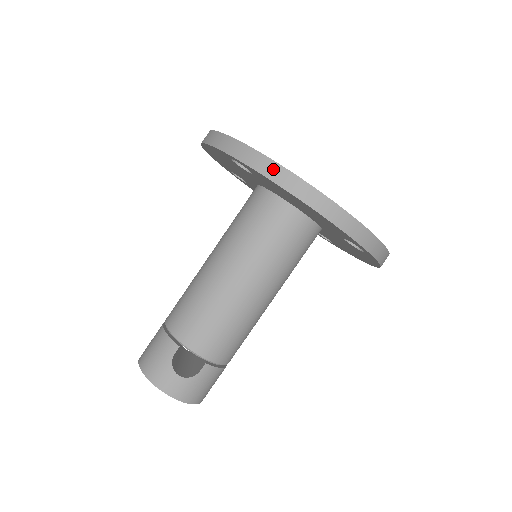
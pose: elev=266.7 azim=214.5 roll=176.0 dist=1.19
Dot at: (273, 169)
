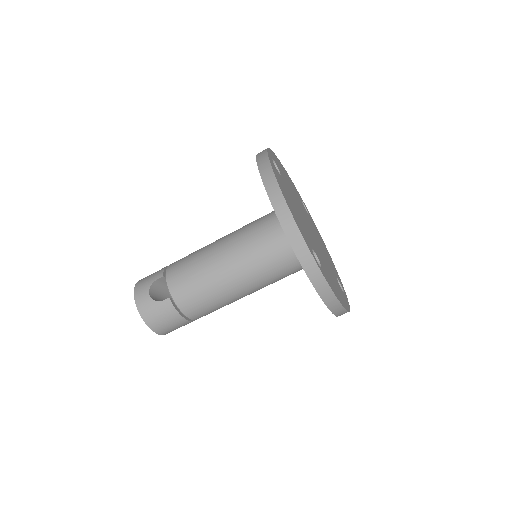
Dot at: (266, 168)
